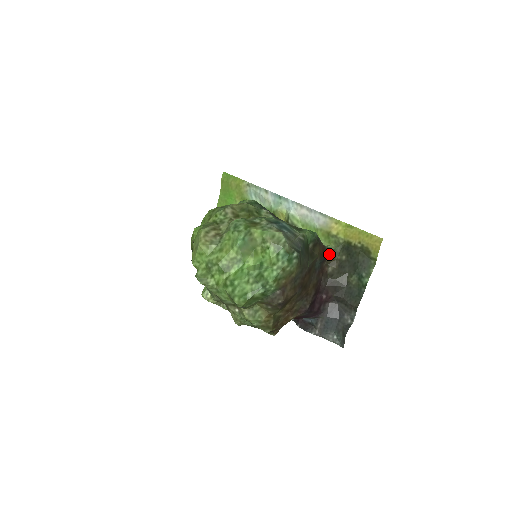
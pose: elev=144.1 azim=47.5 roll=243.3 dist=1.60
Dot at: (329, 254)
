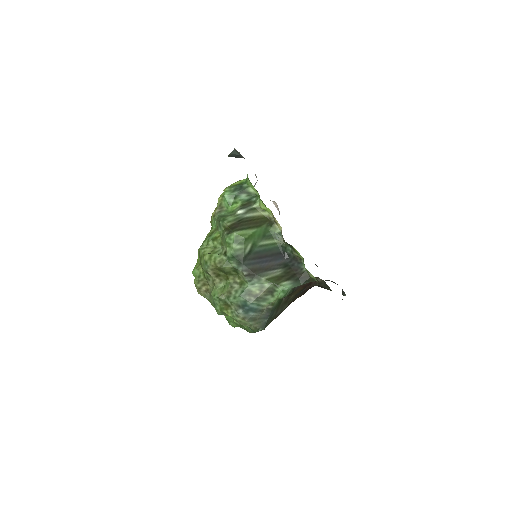
Dot at: (313, 281)
